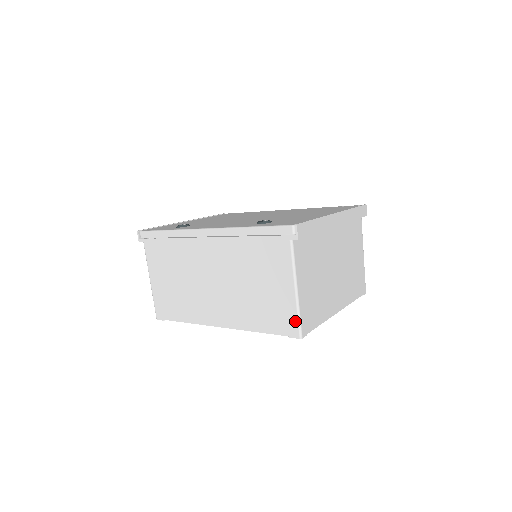
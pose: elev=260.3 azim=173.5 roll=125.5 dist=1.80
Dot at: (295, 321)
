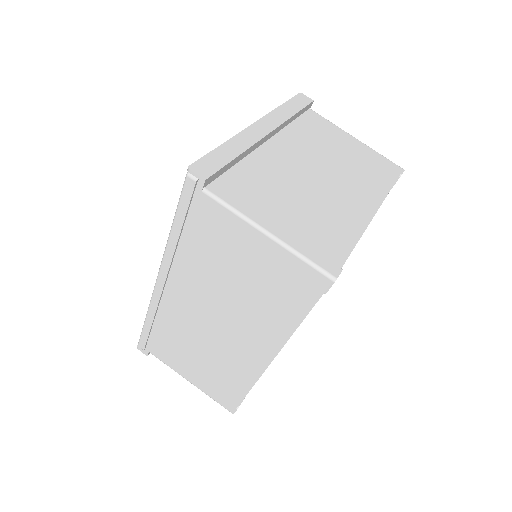
Dot at: (307, 268)
